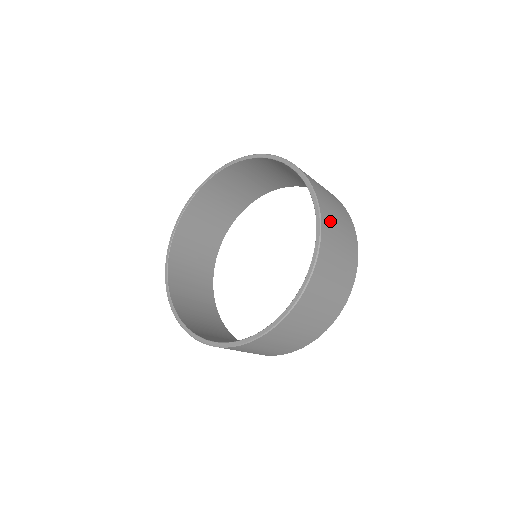
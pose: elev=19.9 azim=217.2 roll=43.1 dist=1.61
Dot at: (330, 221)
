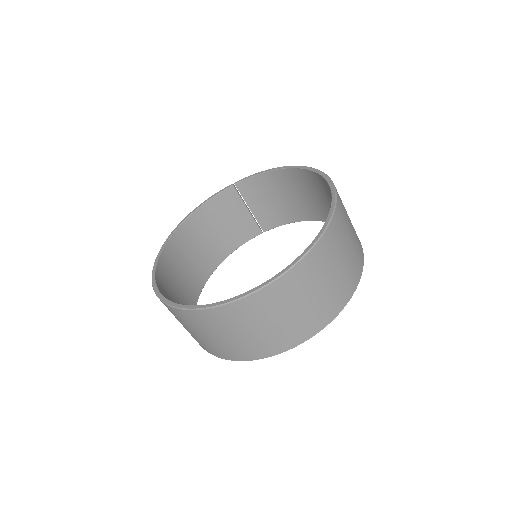
Dot at: occluded
